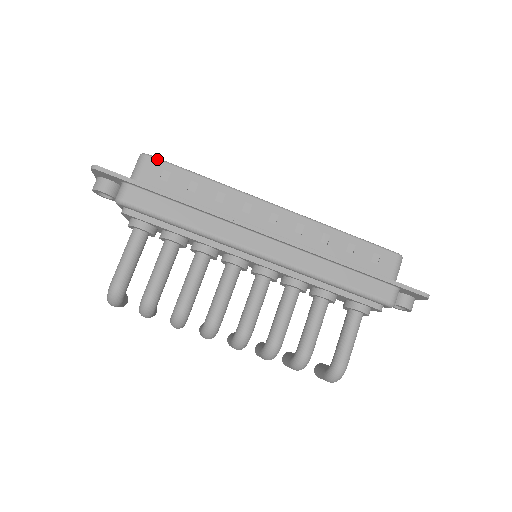
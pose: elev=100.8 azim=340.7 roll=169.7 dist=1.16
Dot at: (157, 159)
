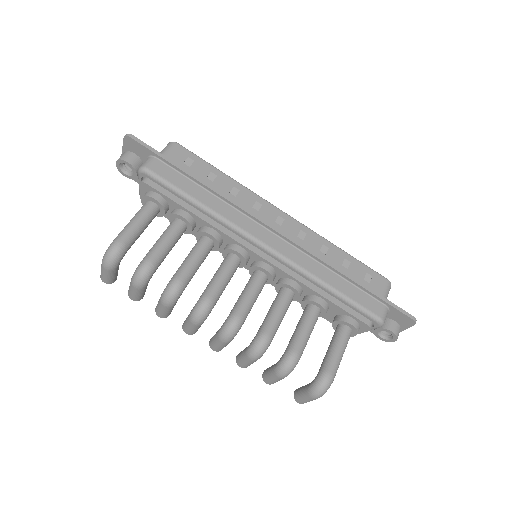
Dot at: (184, 148)
